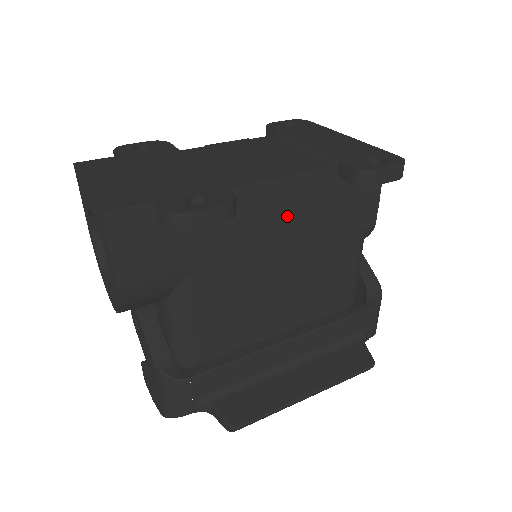
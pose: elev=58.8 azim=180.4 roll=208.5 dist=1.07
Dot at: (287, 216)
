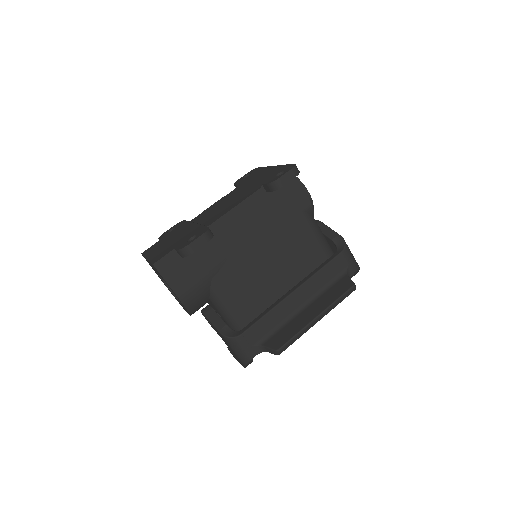
Dot at: (250, 225)
